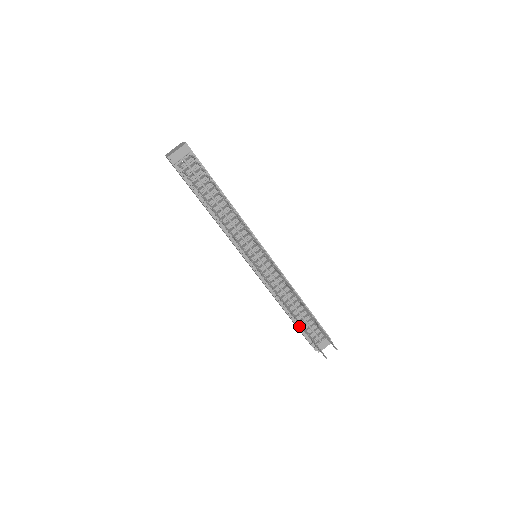
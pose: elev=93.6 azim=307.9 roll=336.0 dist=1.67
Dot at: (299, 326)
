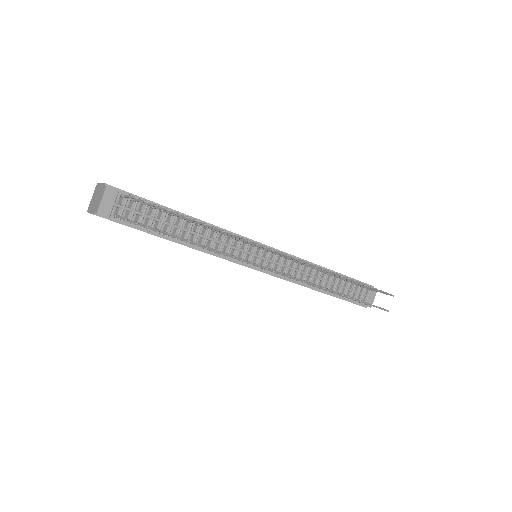
Dot at: (339, 296)
